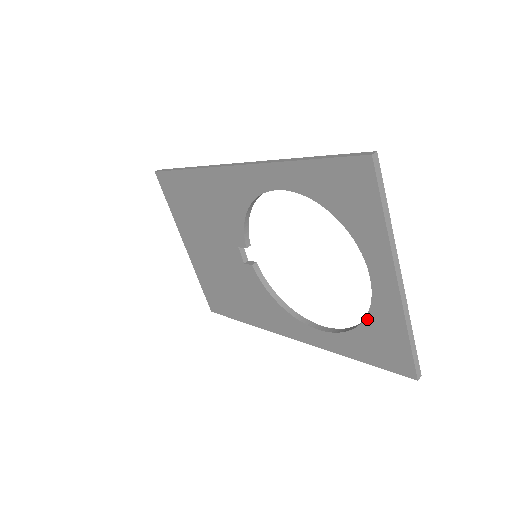
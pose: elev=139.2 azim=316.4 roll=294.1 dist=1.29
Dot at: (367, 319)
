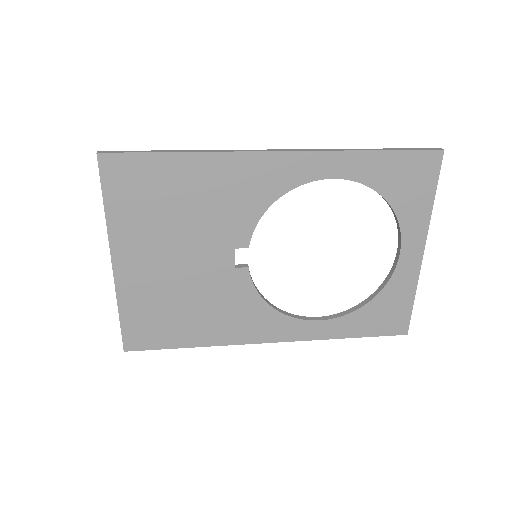
Dot at: (381, 293)
